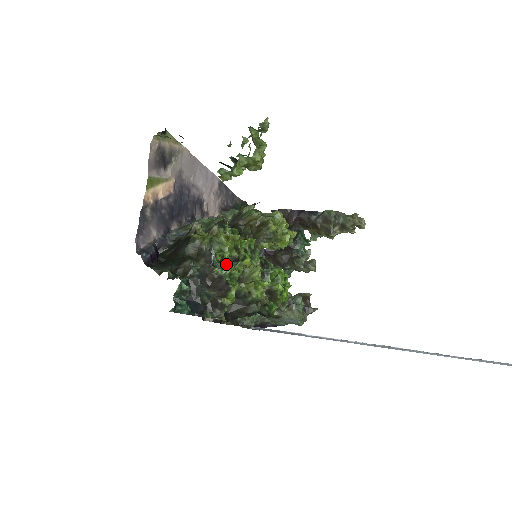
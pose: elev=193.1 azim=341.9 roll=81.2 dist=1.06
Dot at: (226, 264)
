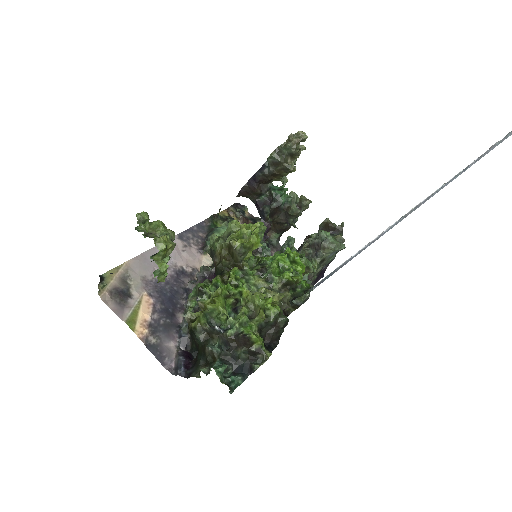
Dot at: (231, 320)
